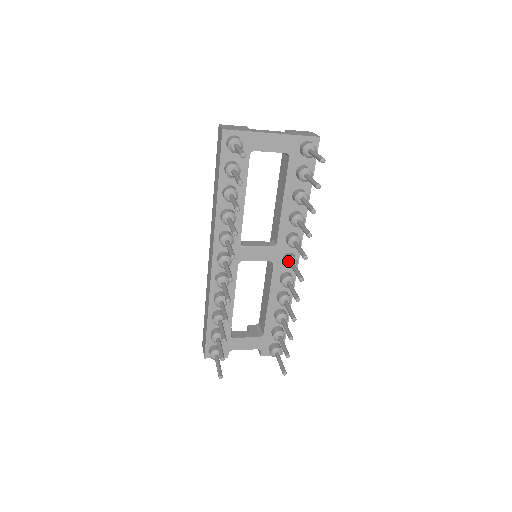
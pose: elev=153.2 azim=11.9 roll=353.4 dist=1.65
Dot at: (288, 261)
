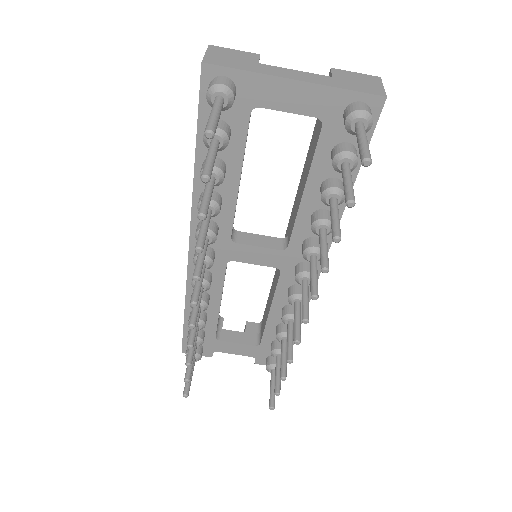
Dot at: (299, 277)
